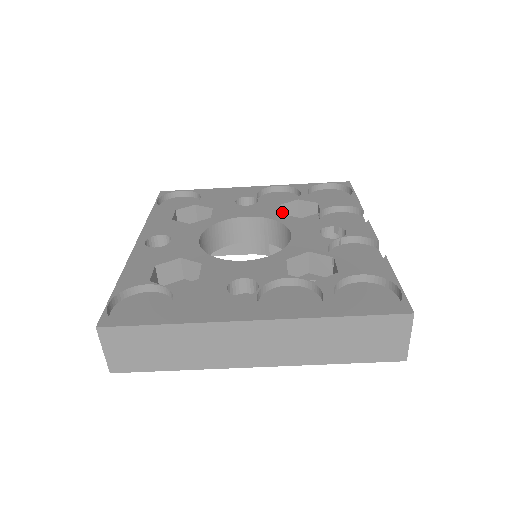
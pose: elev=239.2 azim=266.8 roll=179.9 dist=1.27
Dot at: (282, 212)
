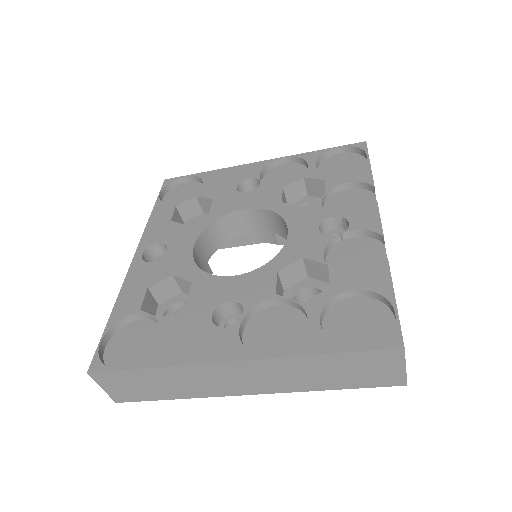
Dot at: (287, 194)
